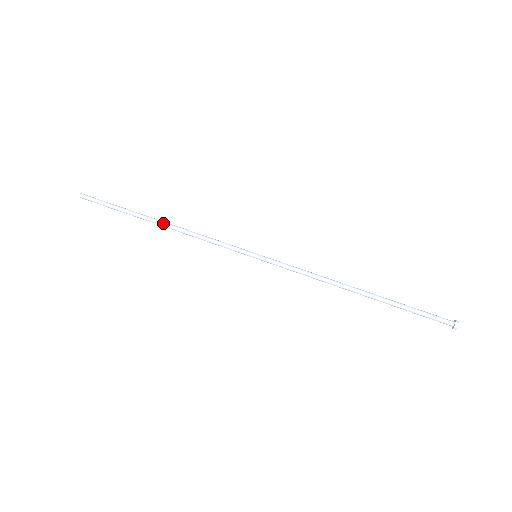
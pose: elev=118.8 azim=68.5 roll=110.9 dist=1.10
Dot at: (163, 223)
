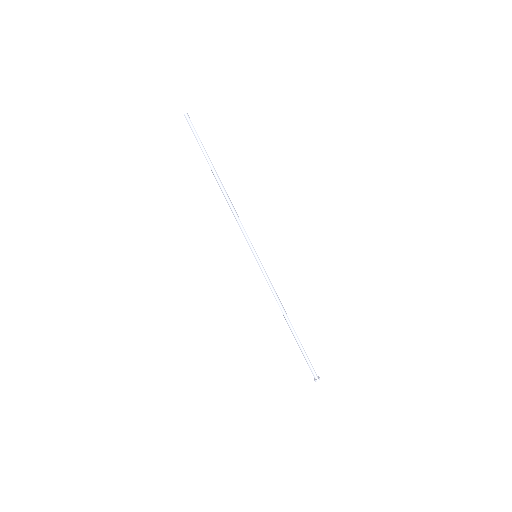
Dot at: (222, 186)
